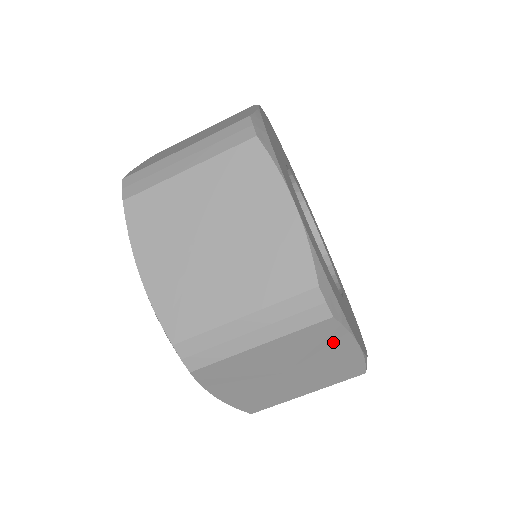
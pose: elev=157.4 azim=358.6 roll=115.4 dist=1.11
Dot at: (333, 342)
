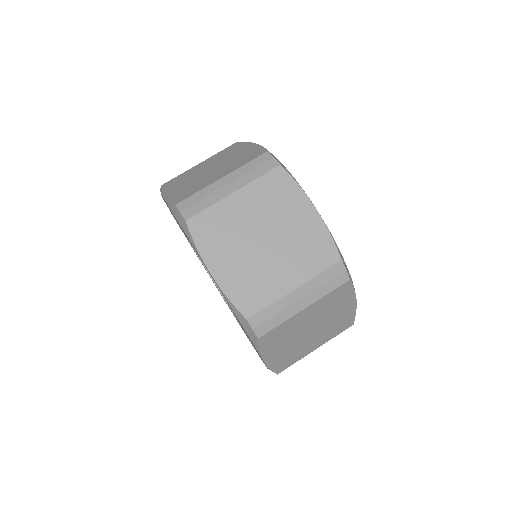
Dot at: (291, 199)
